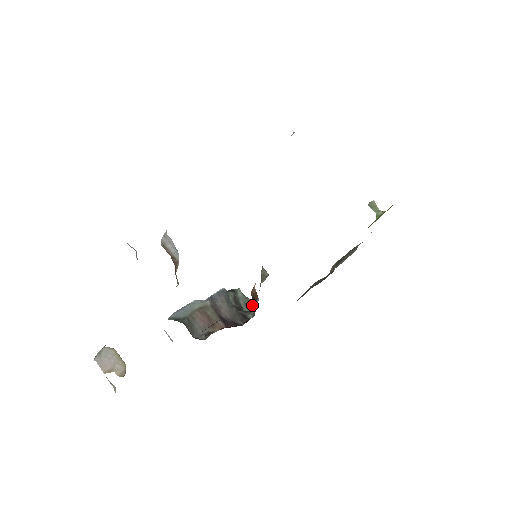
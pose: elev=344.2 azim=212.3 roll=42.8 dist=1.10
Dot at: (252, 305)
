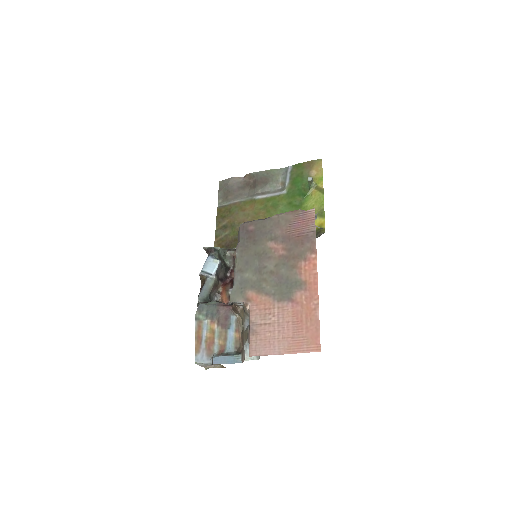
Dot at: (227, 254)
